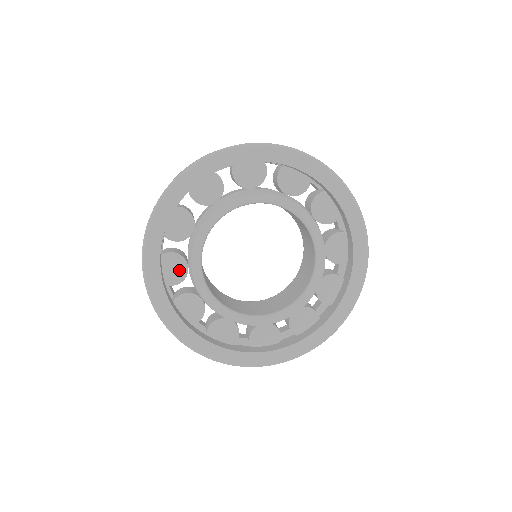
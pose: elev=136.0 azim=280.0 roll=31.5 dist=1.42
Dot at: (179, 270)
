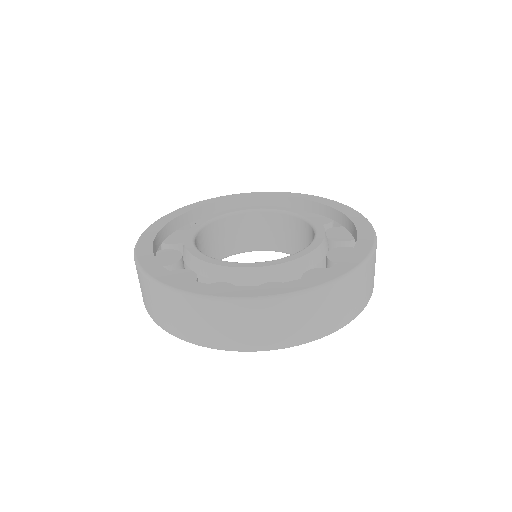
Dot at: (182, 238)
